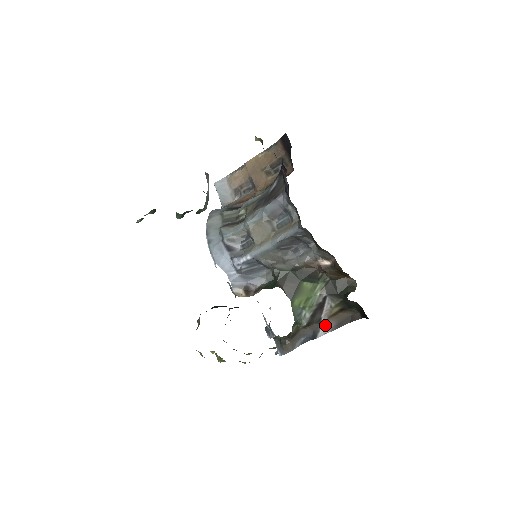
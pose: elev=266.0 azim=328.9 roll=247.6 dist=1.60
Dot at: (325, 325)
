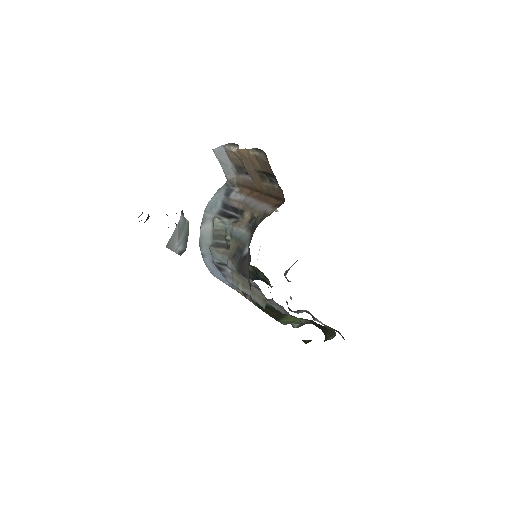
Dot at: (319, 321)
